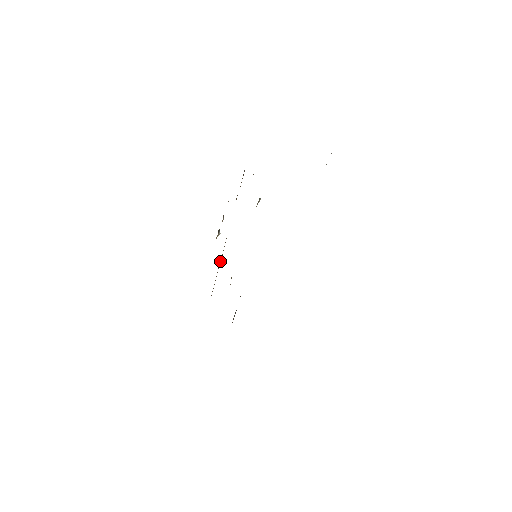
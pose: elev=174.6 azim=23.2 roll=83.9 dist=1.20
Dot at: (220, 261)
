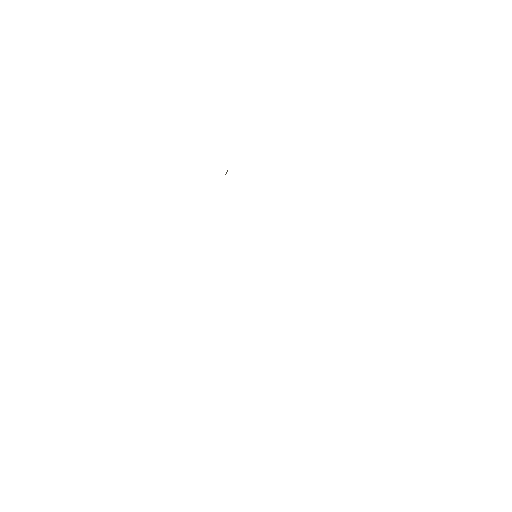
Dot at: occluded
